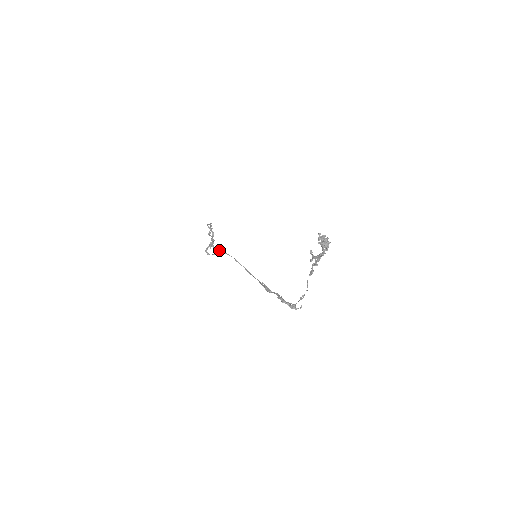
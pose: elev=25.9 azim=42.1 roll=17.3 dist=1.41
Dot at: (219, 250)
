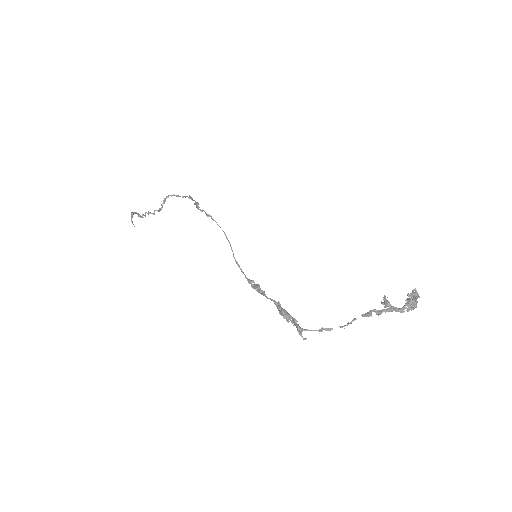
Dot at: occluded
